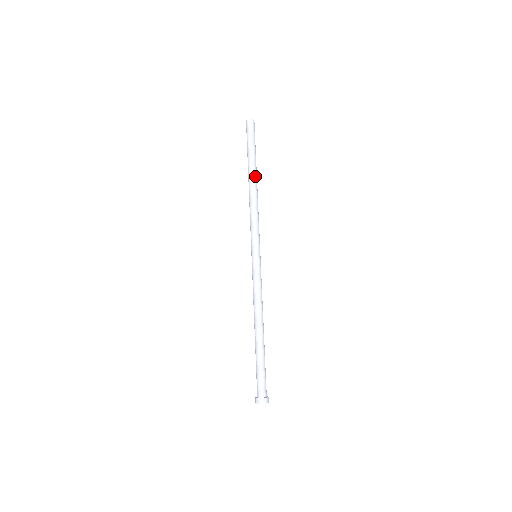
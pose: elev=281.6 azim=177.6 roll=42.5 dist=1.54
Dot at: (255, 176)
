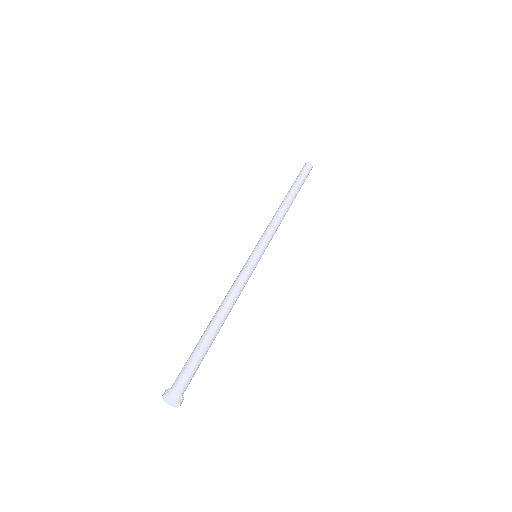
Dot at: (288, 196)
